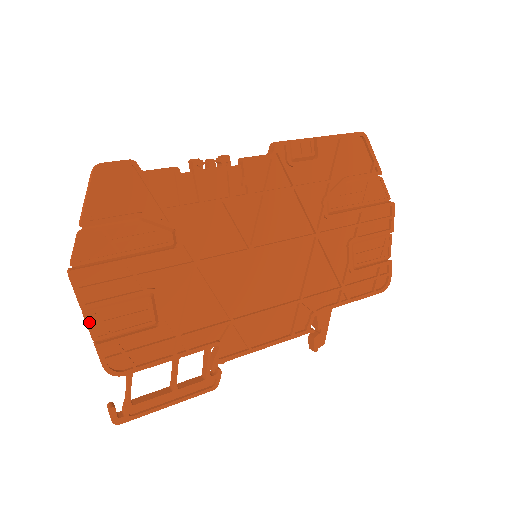
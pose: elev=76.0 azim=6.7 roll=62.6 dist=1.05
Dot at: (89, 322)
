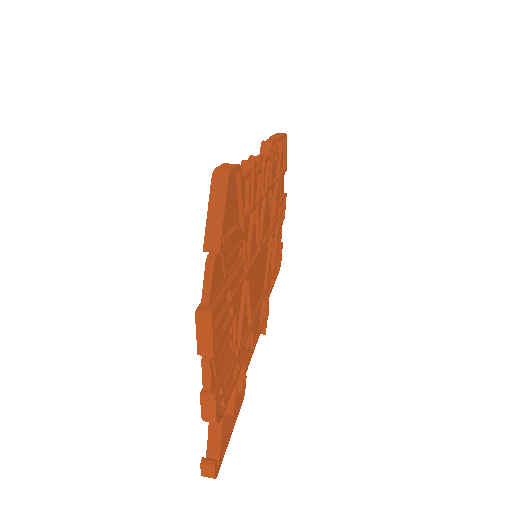
Dot at: (211, 370)
